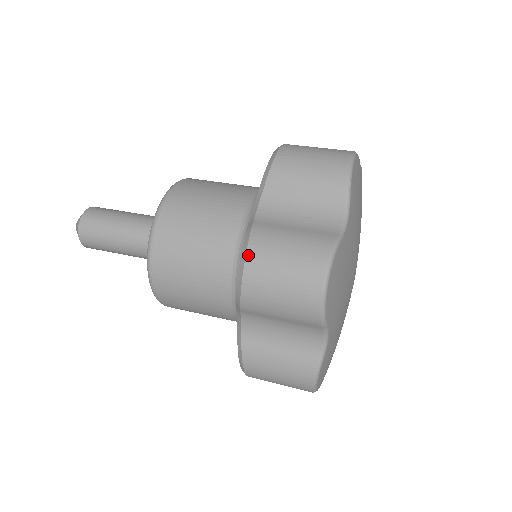
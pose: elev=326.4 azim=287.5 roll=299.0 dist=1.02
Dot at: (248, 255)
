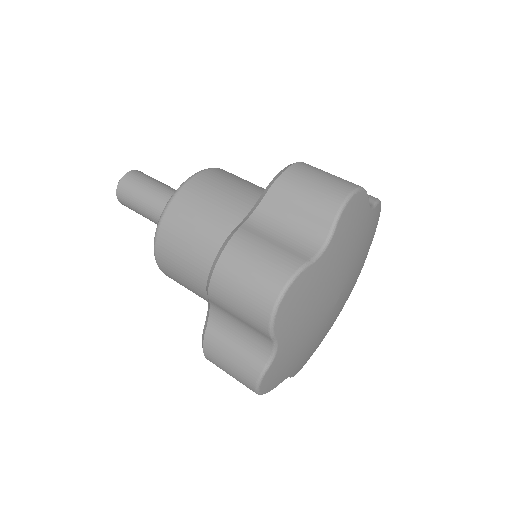
Dot at: (223, 253)
